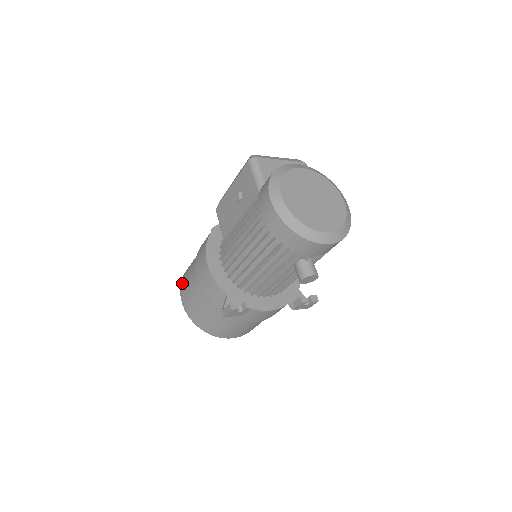
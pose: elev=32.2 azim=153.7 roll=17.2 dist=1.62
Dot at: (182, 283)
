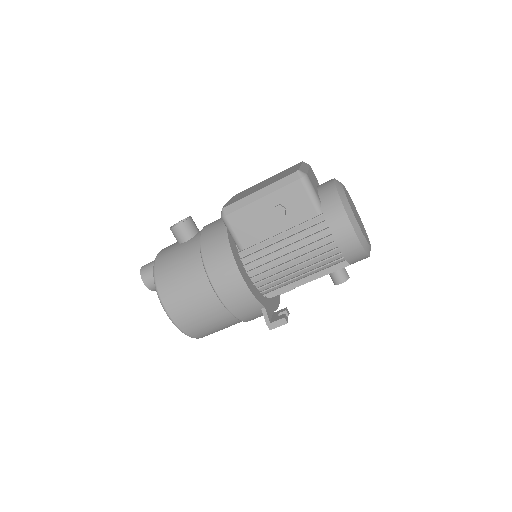
Dot at: (167, 297)
